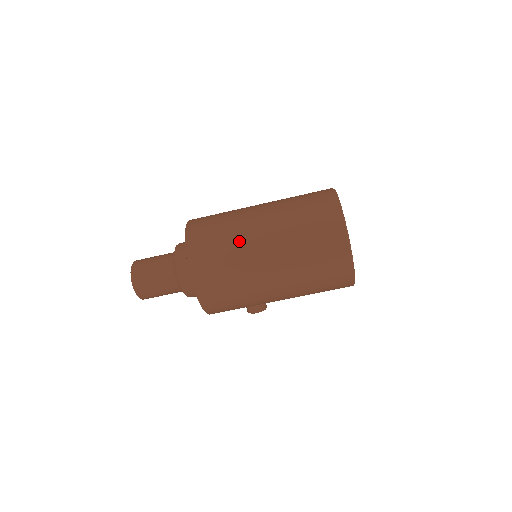
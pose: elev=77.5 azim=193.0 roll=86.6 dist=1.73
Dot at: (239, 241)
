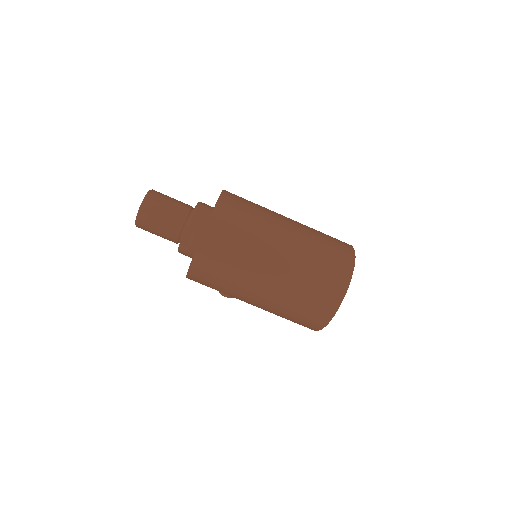
Dot at: (254, 253)
